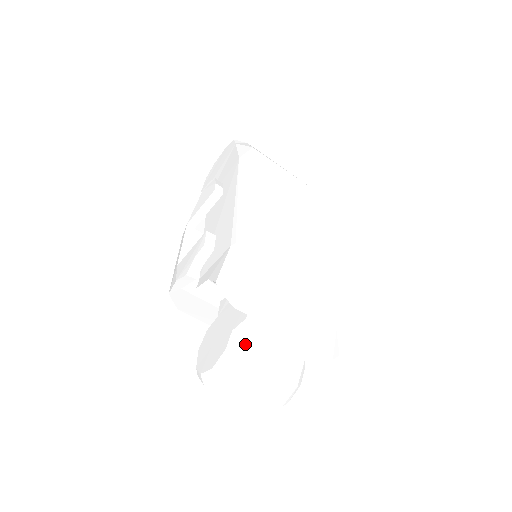
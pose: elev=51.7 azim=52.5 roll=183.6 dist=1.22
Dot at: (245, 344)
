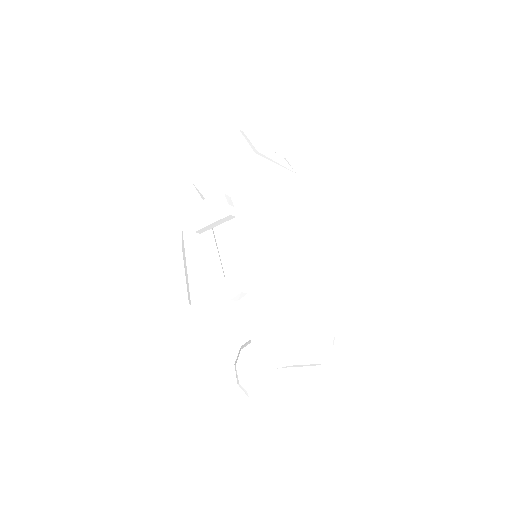
Dot at: (285, 376)
